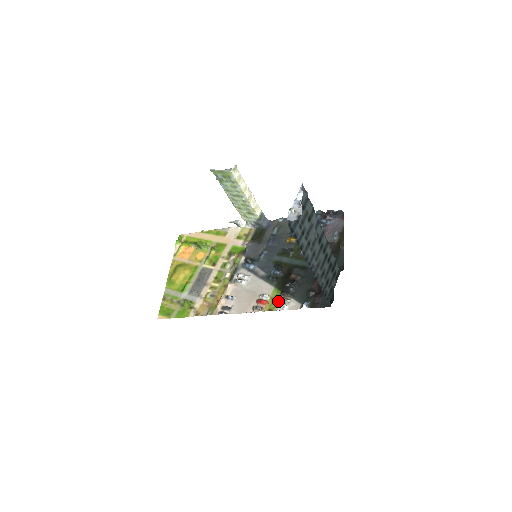
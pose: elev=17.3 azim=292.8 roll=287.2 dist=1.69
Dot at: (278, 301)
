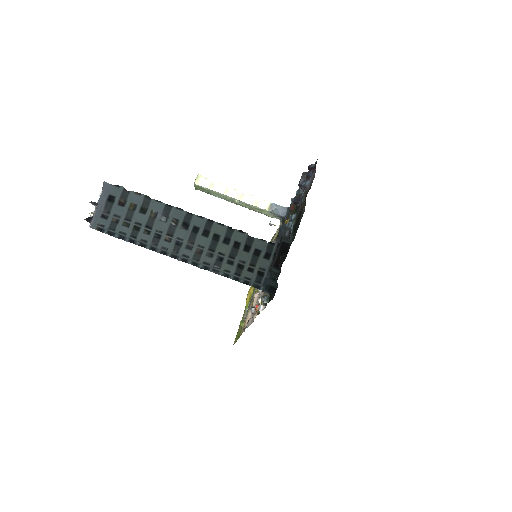
Dot at: occluded
